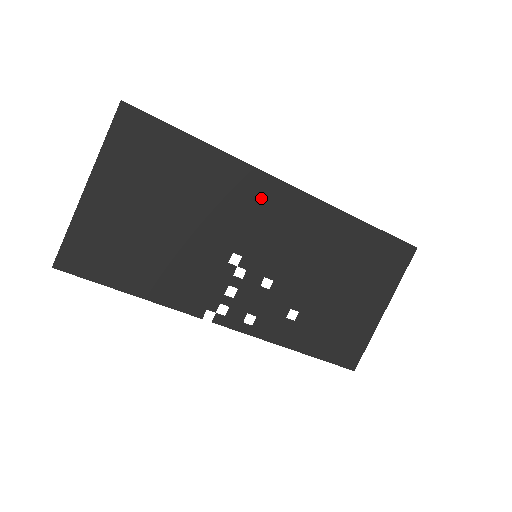
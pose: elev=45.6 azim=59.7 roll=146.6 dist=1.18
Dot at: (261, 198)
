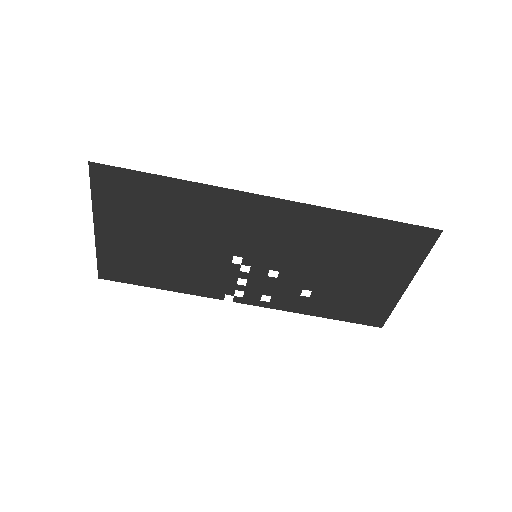
Dot at: (245, 212)
